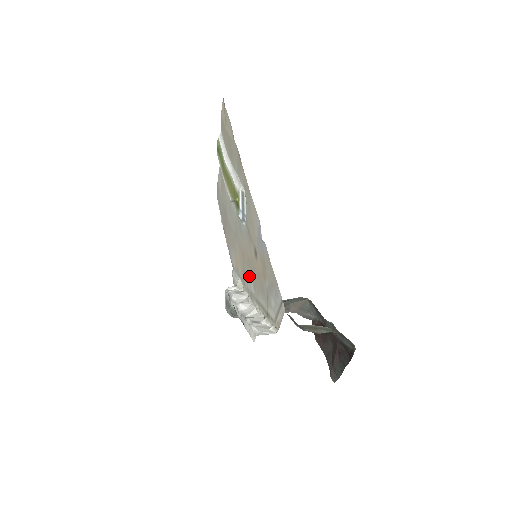
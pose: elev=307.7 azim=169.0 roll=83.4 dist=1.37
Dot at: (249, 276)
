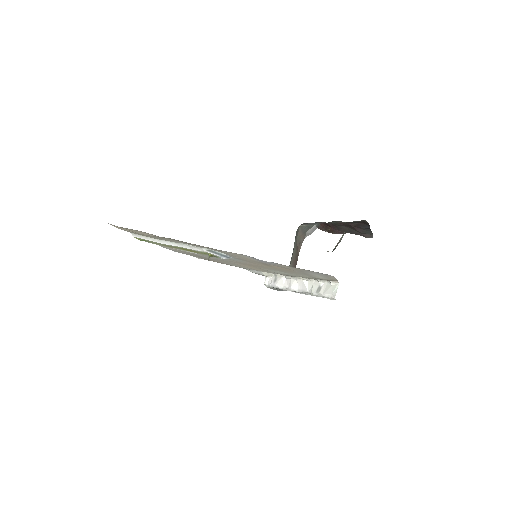
Dot at: occluded
